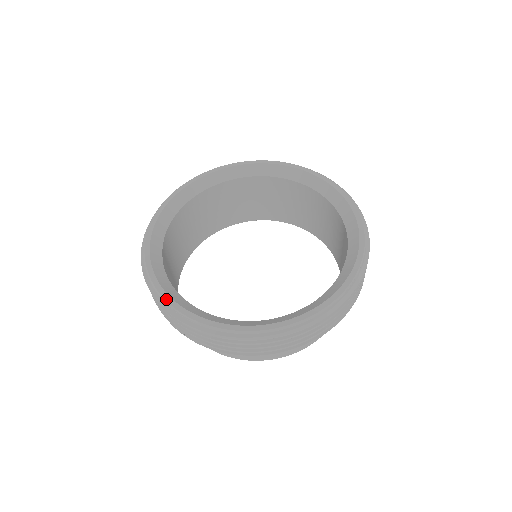
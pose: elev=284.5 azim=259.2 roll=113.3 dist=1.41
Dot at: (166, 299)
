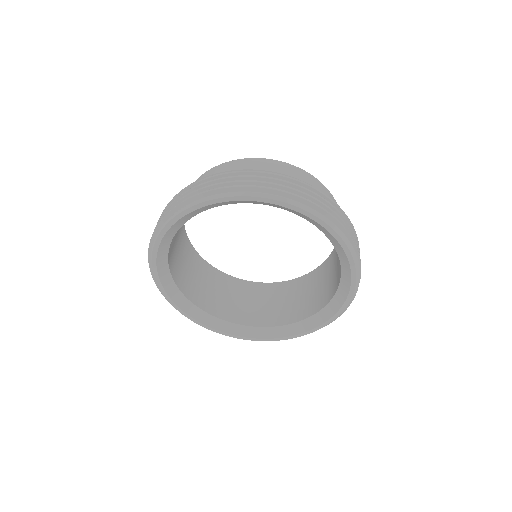
Dot at: (153, 254)
